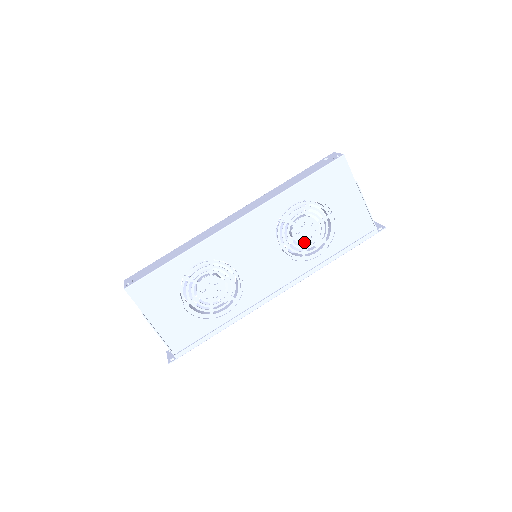
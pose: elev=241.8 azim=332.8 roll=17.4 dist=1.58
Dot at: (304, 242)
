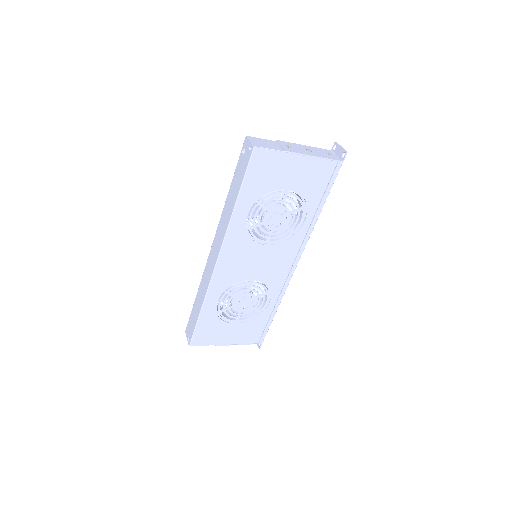
Dot at: (283, 224)
